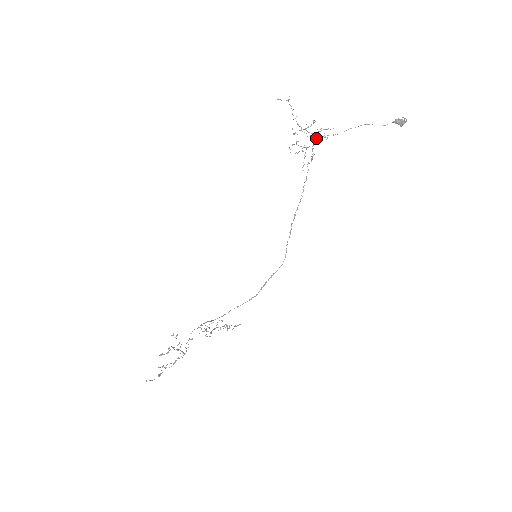
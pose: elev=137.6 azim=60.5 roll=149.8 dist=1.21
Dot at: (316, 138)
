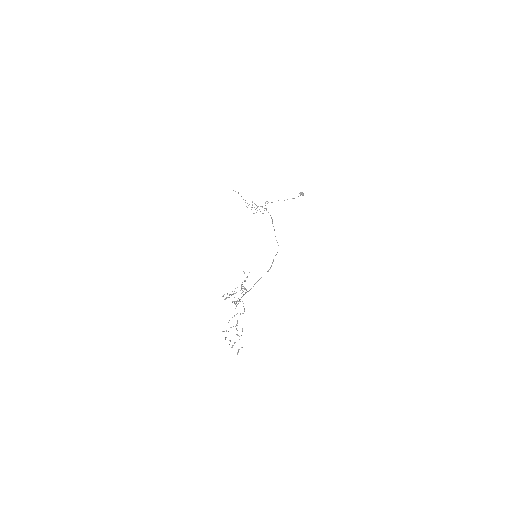
Dot at: occluded
